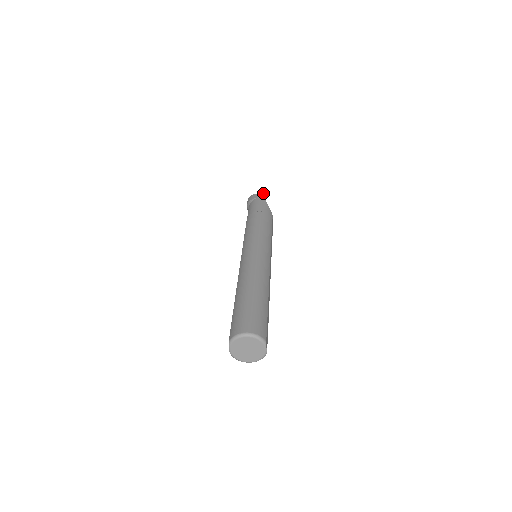
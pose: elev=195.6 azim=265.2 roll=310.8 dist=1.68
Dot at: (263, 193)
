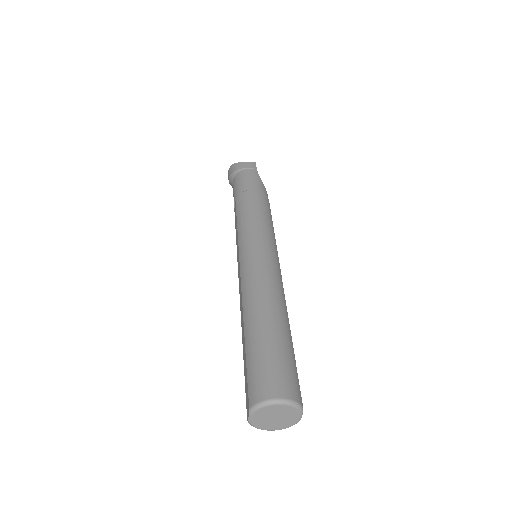
Dot at: (252, 162)
